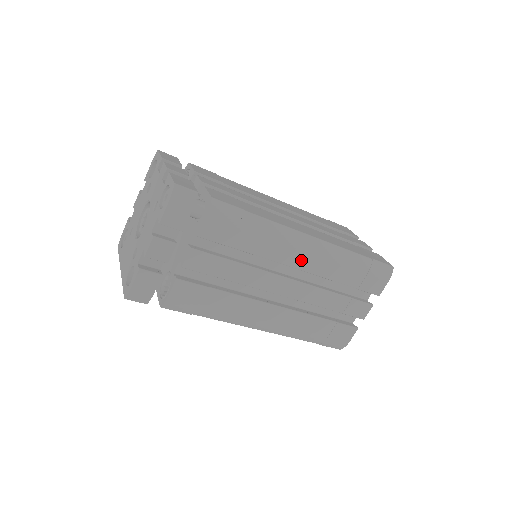
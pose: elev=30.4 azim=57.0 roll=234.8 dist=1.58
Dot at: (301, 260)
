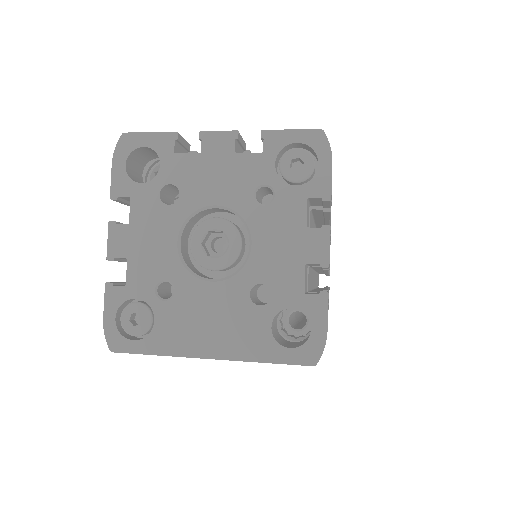
Dot at: occluded
